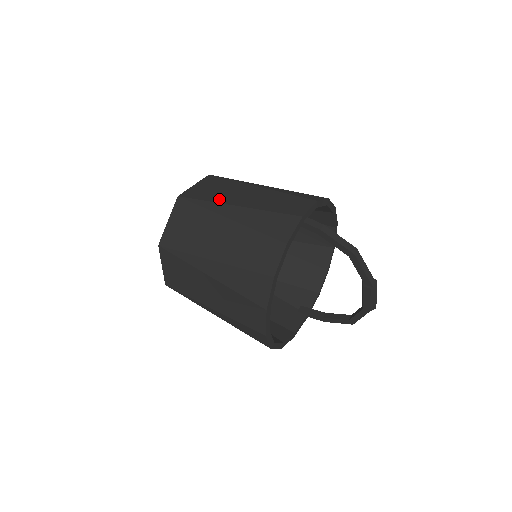
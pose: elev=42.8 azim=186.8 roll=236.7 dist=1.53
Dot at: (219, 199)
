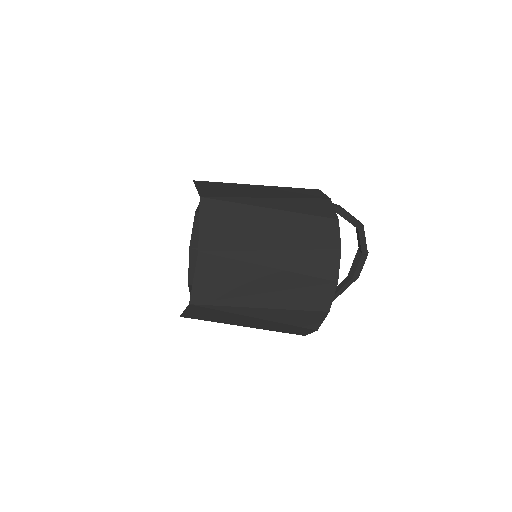
Dot at: (245, 195)
